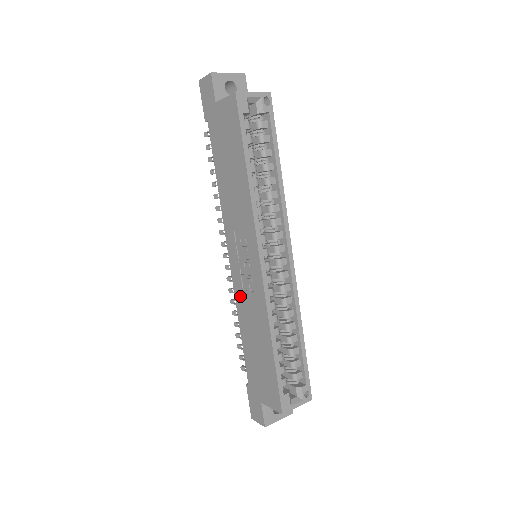
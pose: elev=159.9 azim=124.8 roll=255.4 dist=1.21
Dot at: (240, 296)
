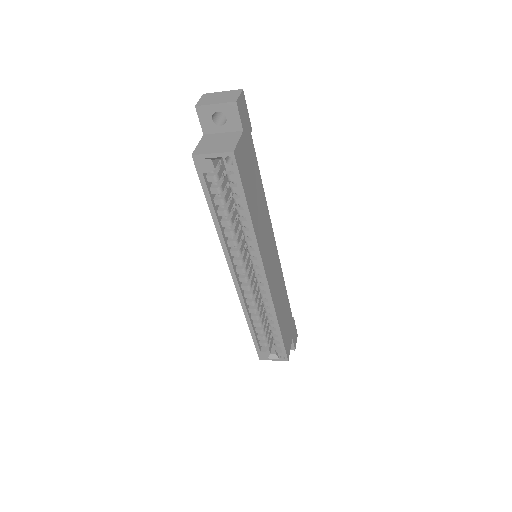
Dot at: occluded
